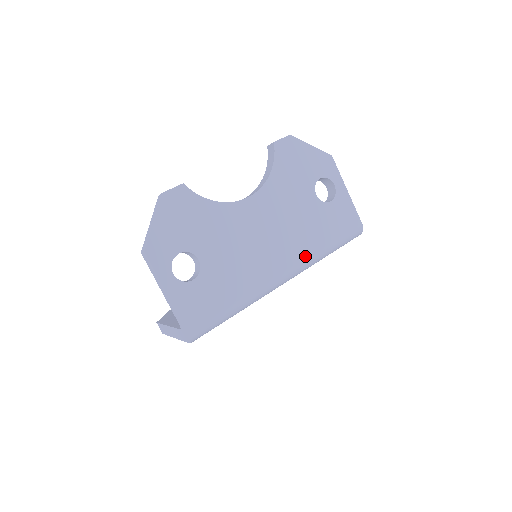
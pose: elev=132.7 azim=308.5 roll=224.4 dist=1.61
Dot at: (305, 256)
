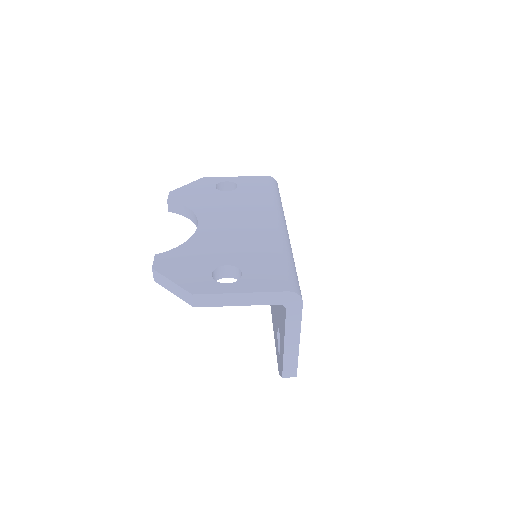
Dot at: (271, 209)
